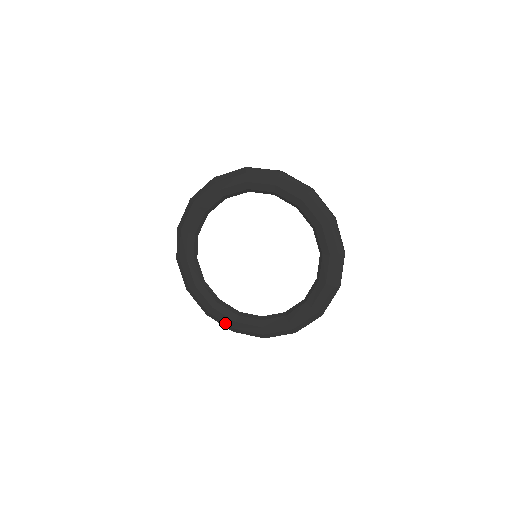
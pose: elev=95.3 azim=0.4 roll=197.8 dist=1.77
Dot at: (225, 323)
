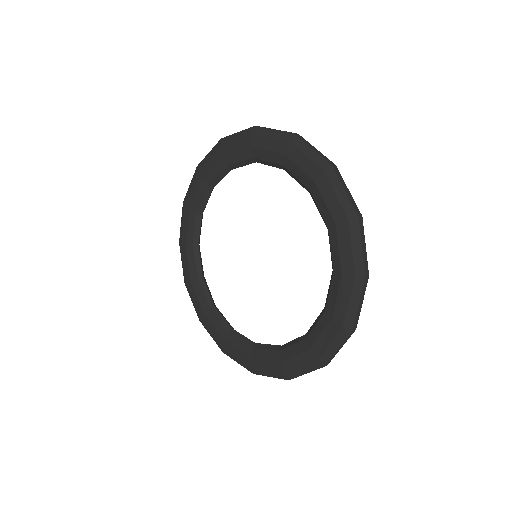
Dot at: (306, 366)
